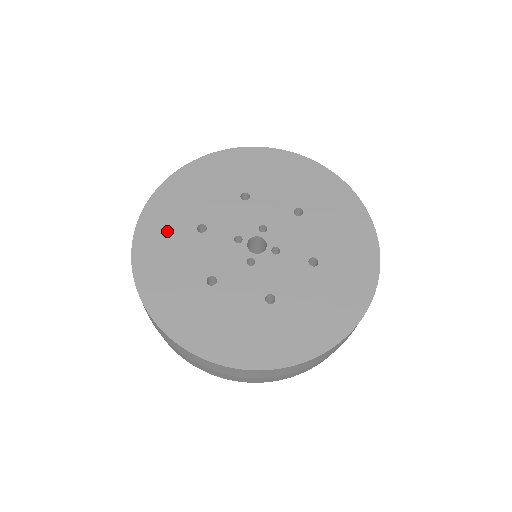
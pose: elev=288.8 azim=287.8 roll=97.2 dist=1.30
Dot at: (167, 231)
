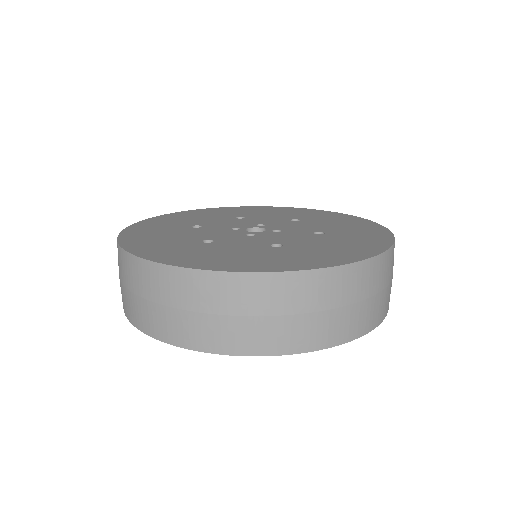
Dot at: (159, 228)
